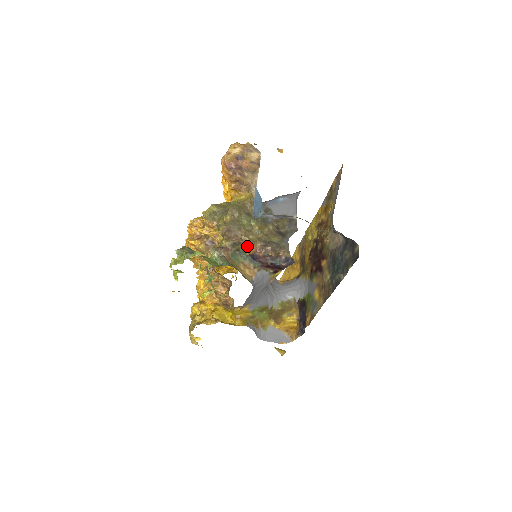
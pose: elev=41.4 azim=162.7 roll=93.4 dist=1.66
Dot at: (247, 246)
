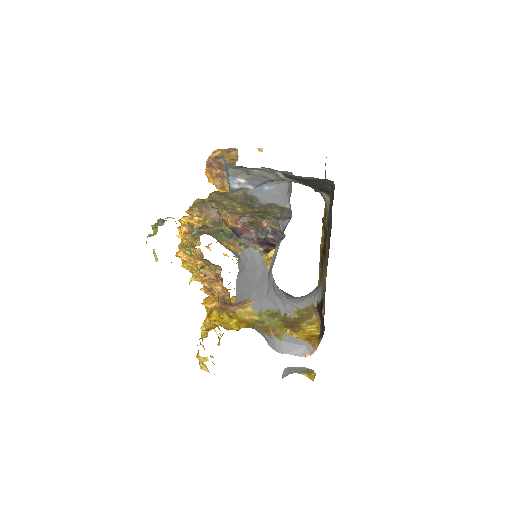
Dot at: (225, 217)
